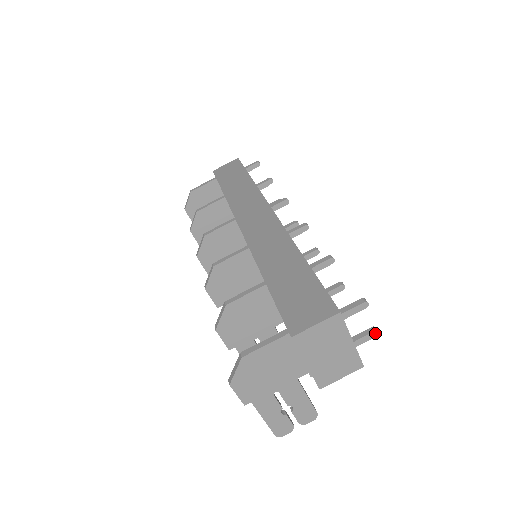
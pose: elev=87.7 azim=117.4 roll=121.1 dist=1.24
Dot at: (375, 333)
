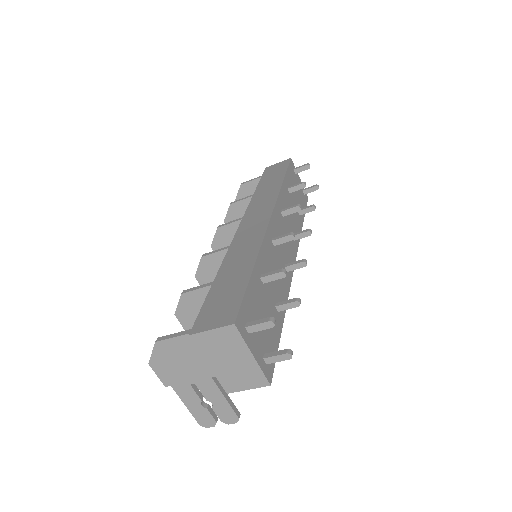
Dot at: (287, 355)
